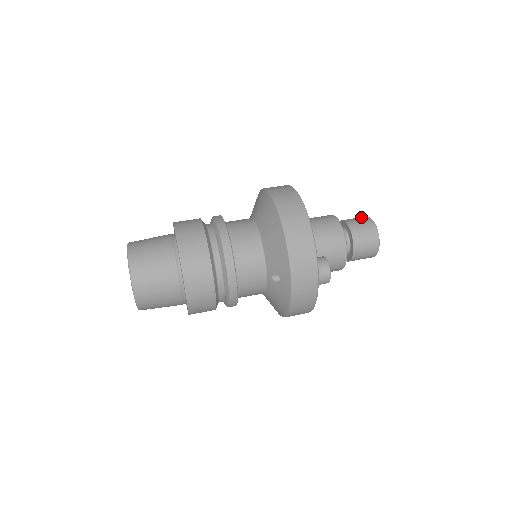
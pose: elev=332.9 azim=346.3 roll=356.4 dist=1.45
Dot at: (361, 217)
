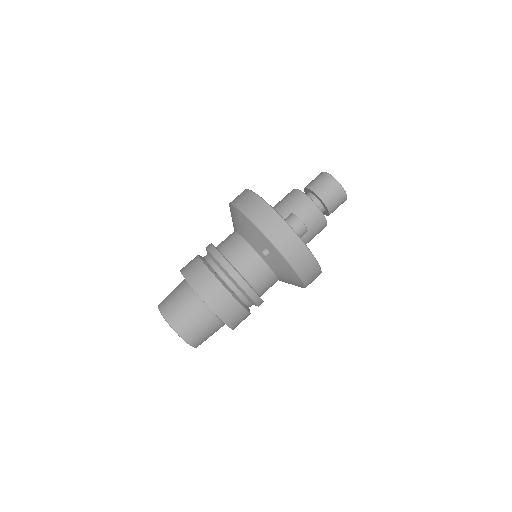
Dot at: occluded
